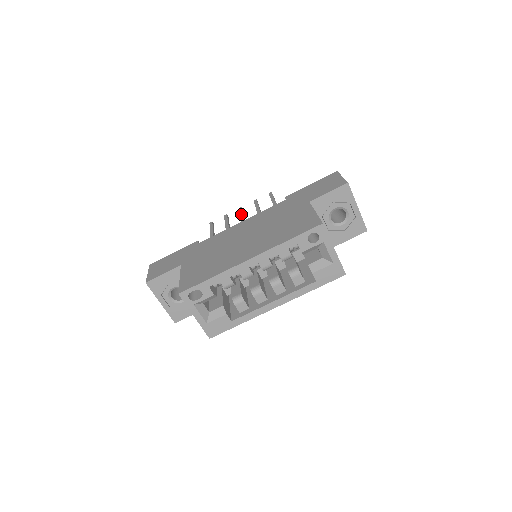
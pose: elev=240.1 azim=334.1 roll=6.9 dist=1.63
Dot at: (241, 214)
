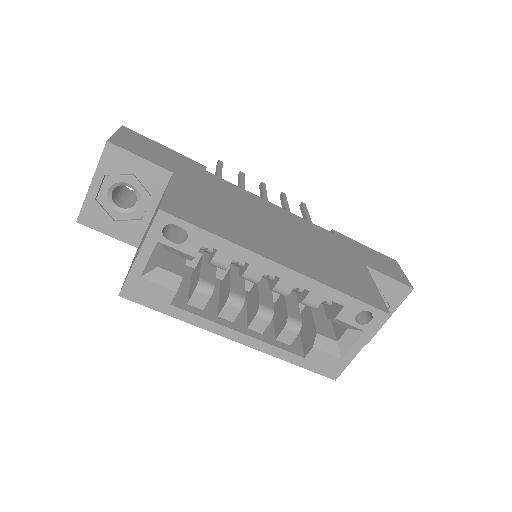
Dot at: (265, 191)
